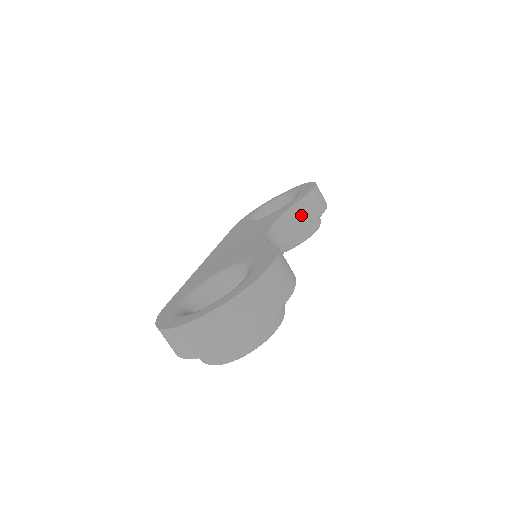
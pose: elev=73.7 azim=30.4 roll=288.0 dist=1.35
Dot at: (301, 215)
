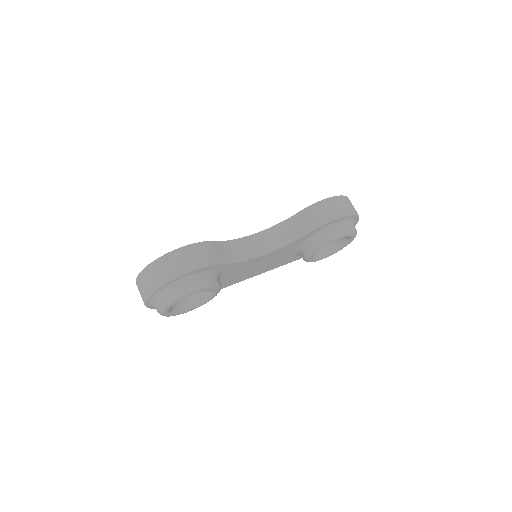
Dot at: (299, 224)
